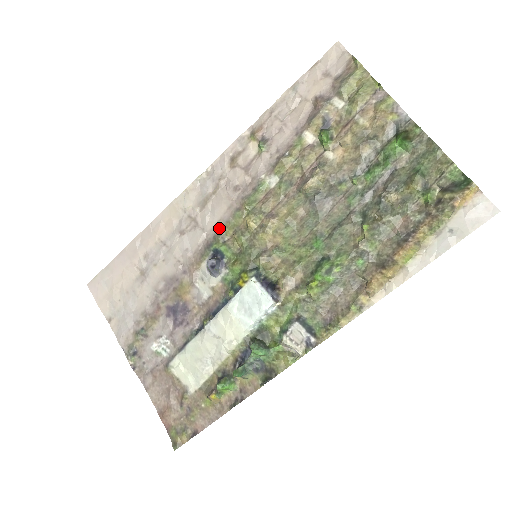
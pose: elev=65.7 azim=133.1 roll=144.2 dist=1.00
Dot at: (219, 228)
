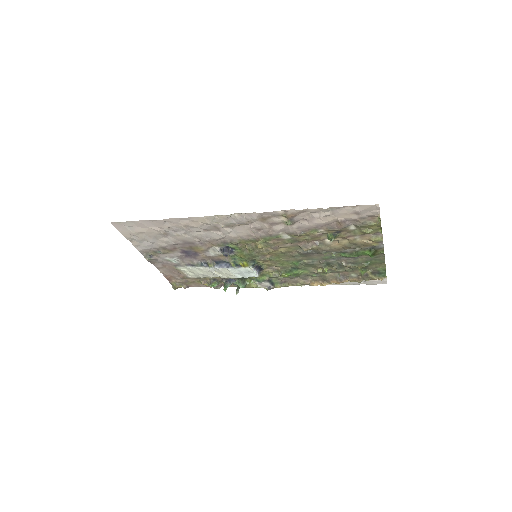
Dot at: (236, 239)
